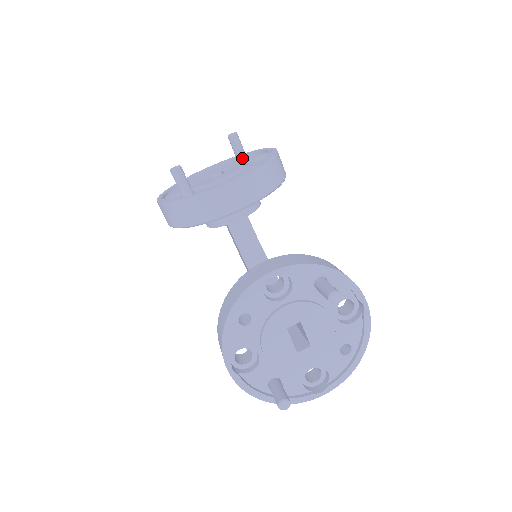
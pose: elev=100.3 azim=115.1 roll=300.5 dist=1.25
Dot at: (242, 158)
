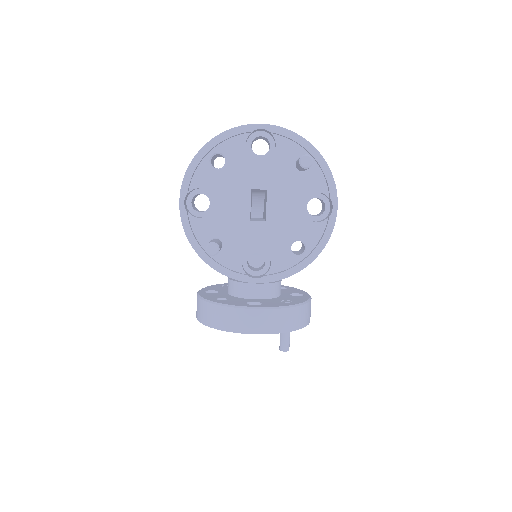
Dot at: (302, 170)
